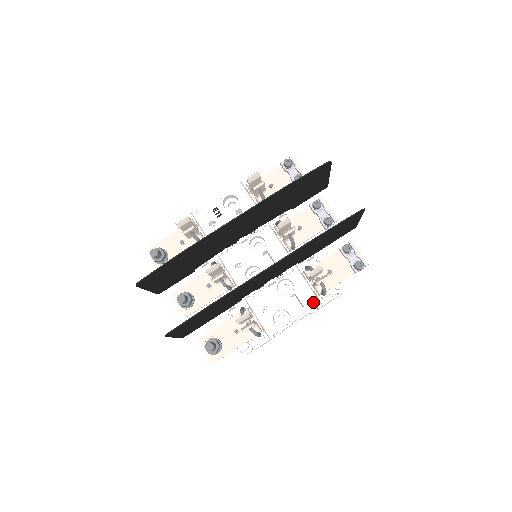
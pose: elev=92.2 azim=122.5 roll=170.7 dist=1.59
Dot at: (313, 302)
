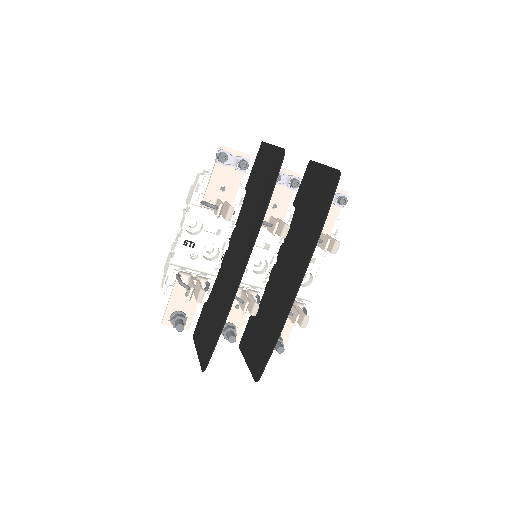
Dot at: (320, 250)
